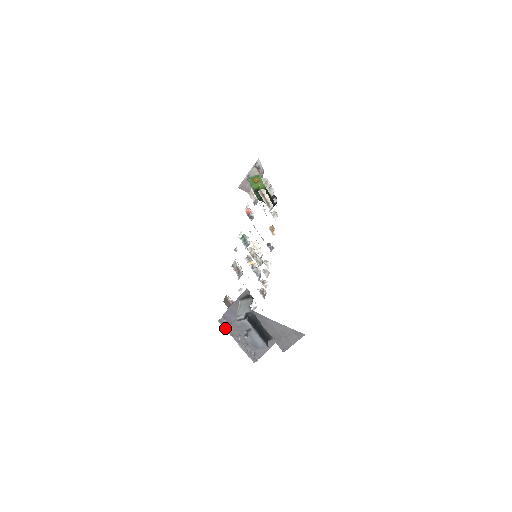
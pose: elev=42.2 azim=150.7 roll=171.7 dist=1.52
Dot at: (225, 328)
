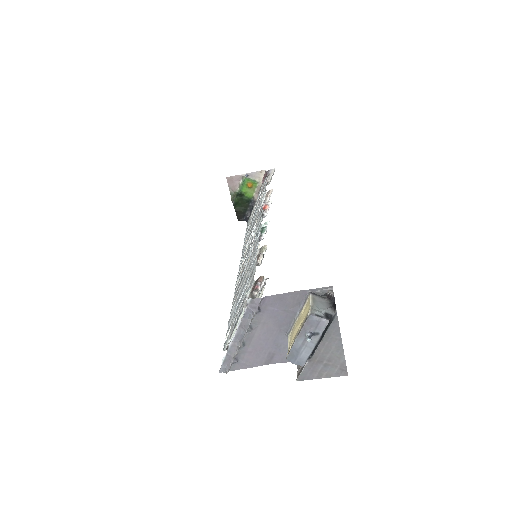
Dot at: (246, 312)
